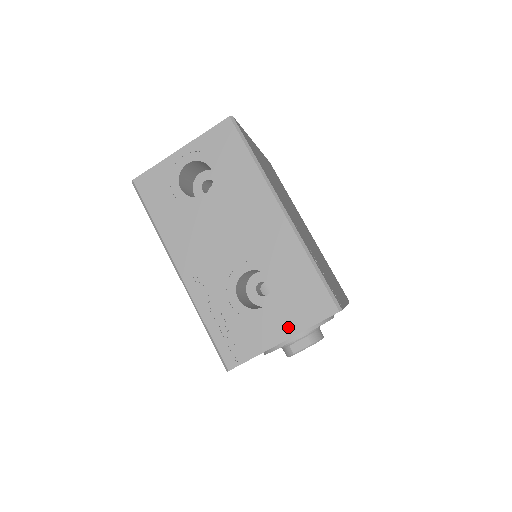
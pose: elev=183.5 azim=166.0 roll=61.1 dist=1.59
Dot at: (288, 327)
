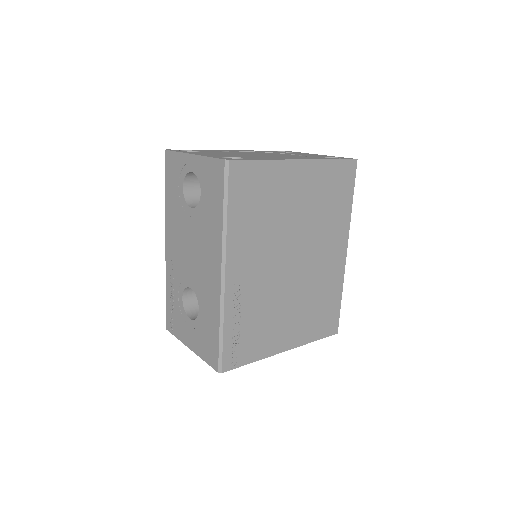
Dot at: (195, 345)
